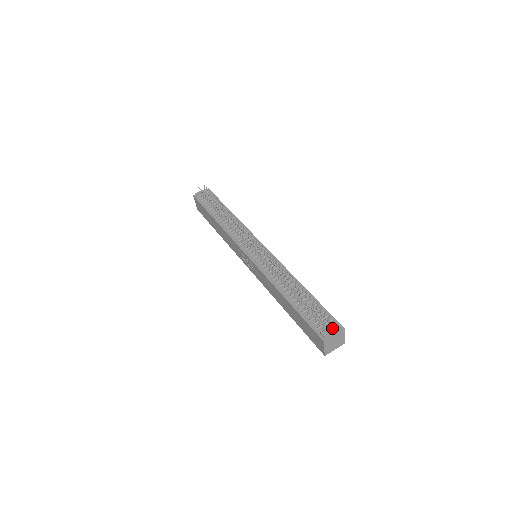
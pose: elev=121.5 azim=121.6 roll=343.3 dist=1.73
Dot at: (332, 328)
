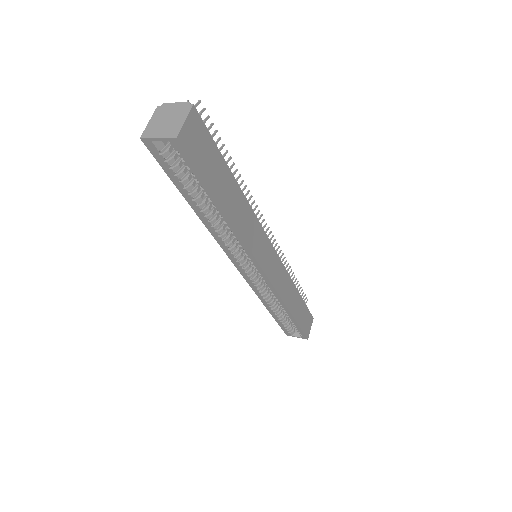
Dot at: occluded
